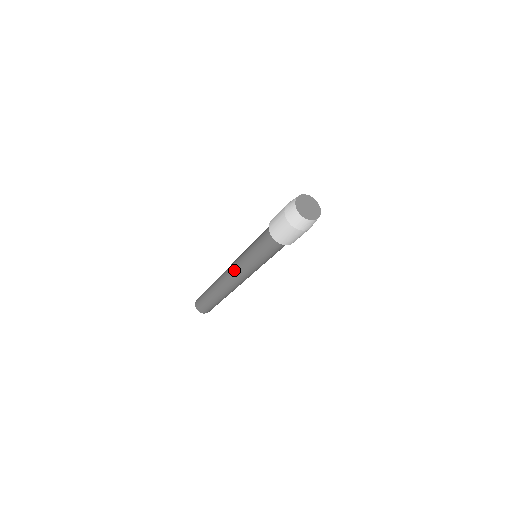
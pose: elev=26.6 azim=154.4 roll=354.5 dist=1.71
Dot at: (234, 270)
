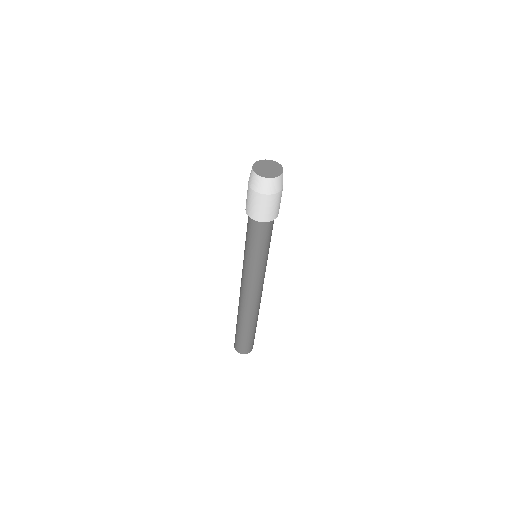
Dot at: occluded
